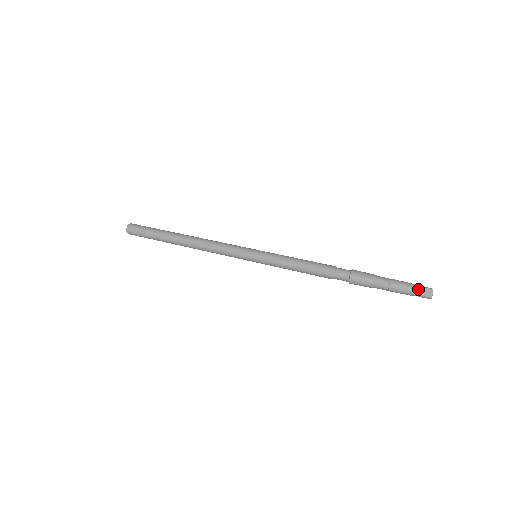
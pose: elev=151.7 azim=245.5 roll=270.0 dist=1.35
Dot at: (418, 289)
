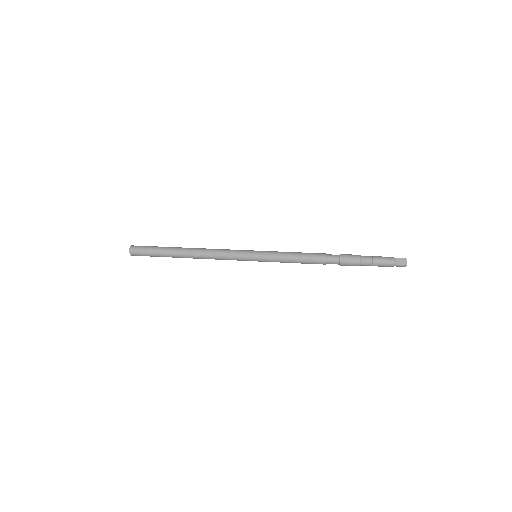
Dot at: (395, 260)
